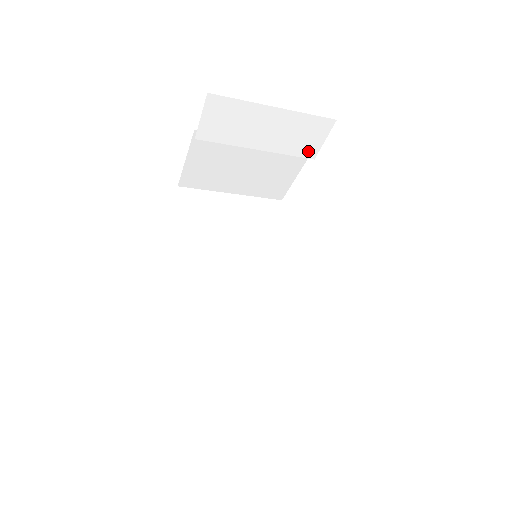
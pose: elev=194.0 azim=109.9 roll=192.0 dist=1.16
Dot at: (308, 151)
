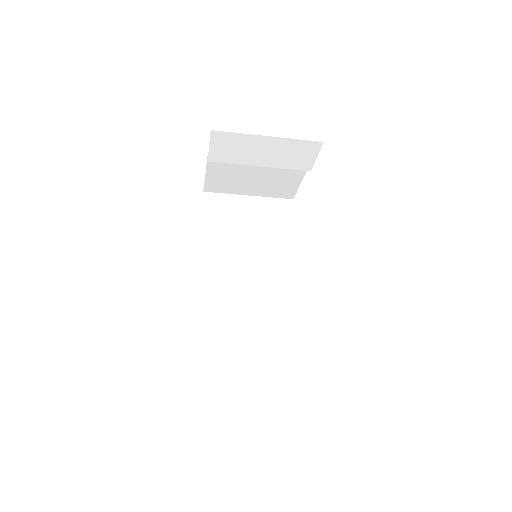
Dot at: (304, 165)
